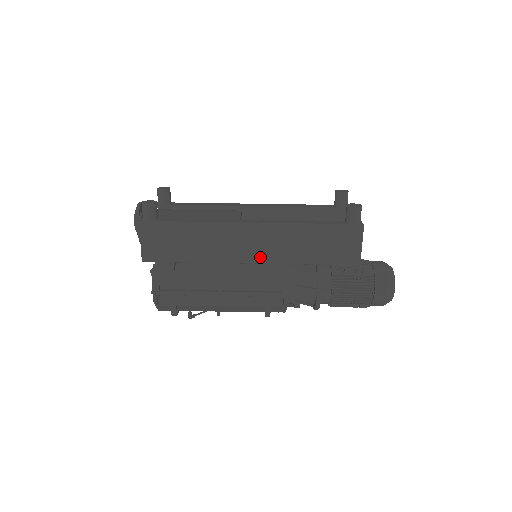
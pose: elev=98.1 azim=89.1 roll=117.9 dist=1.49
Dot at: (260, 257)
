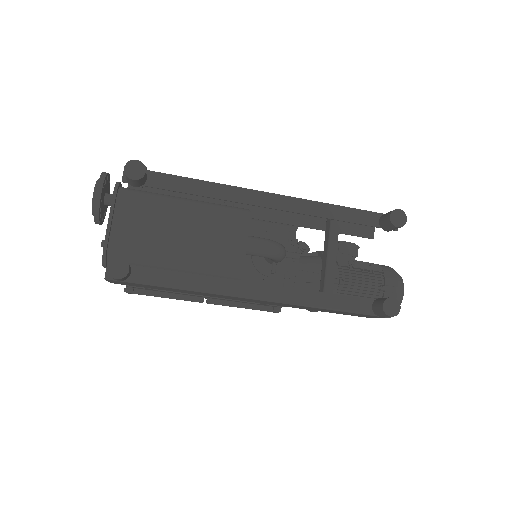
Dot at: (258, 302)
